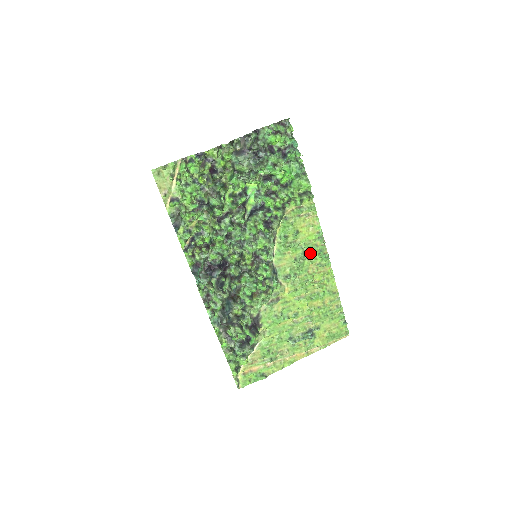
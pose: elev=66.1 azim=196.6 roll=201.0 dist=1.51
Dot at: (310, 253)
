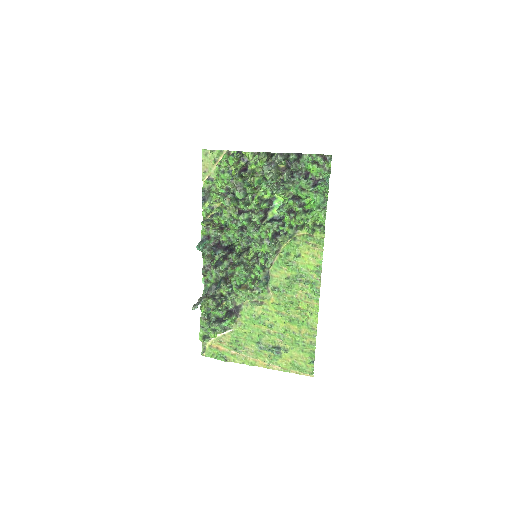
Dot at: (304, 280)
